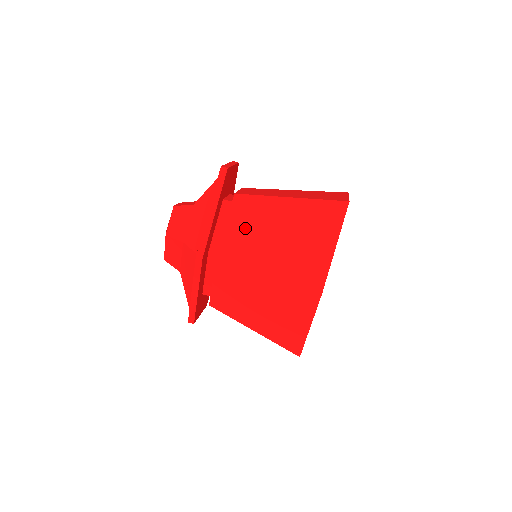
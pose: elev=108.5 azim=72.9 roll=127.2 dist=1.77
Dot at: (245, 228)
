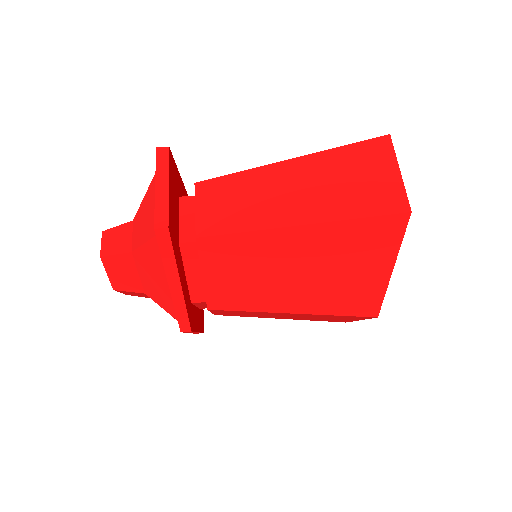
Dot at: (235, 275)
